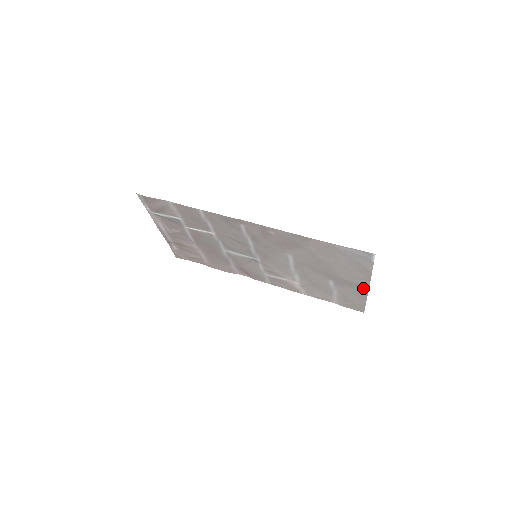
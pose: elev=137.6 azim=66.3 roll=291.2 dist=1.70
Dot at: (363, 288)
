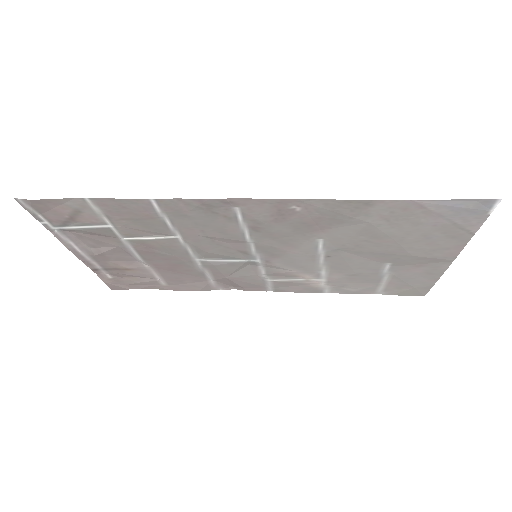
Dot at: (443, 262)
